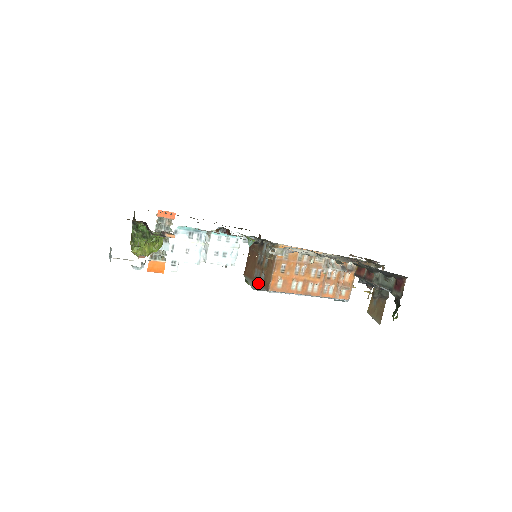
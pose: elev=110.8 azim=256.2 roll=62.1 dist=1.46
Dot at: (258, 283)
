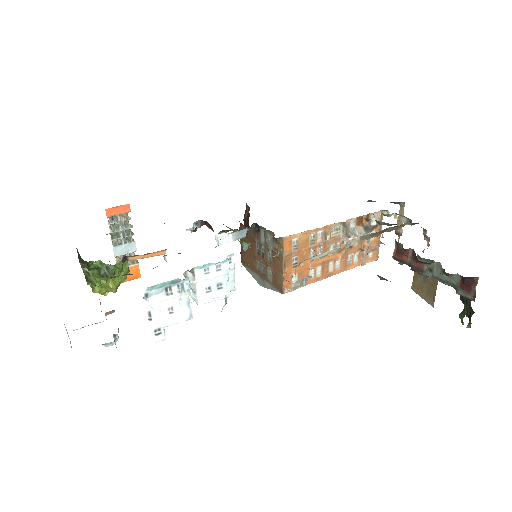
Dot at: (265, 280)
